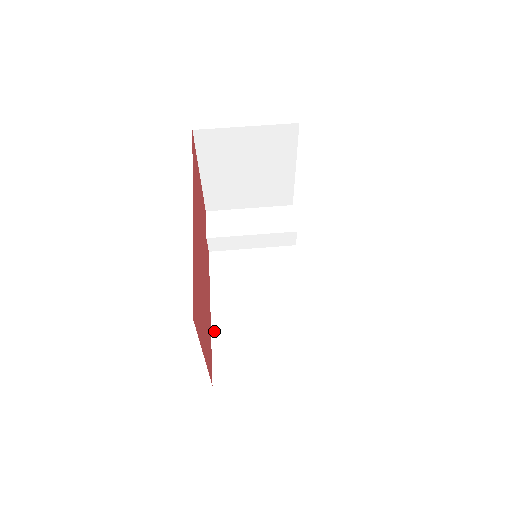
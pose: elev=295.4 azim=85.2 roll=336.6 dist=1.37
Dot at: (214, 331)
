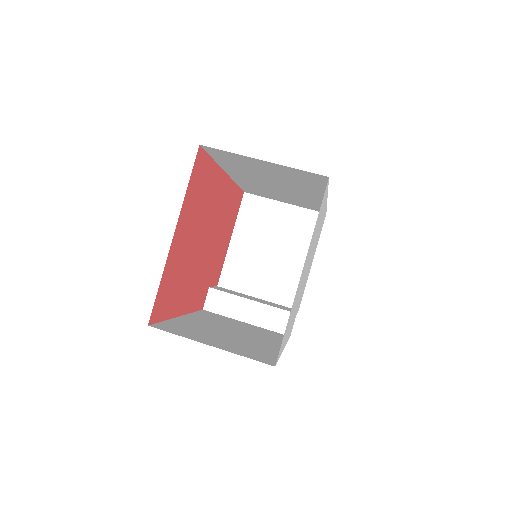
Dot at: (176, 319)
